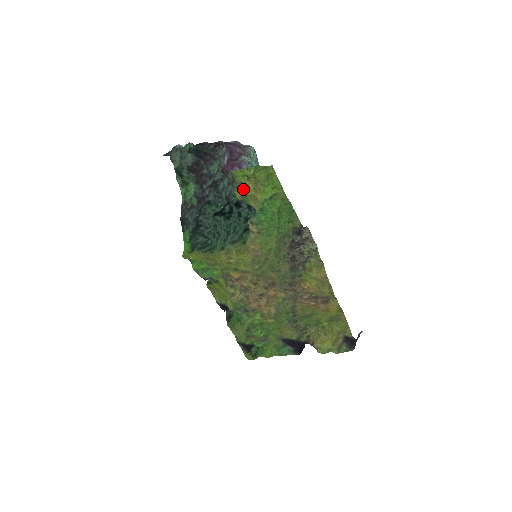
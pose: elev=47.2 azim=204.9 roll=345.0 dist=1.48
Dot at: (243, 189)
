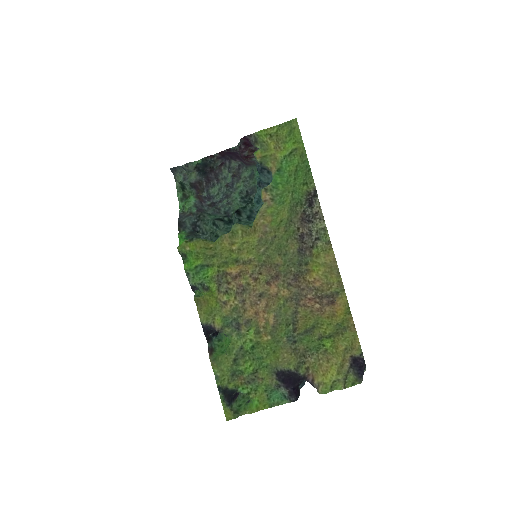
Dot at: (264, 149)
